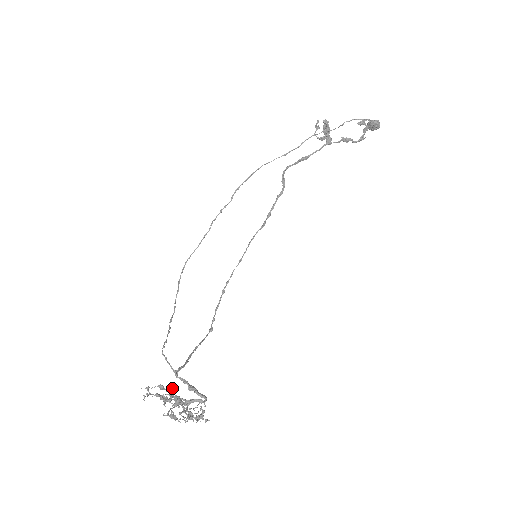
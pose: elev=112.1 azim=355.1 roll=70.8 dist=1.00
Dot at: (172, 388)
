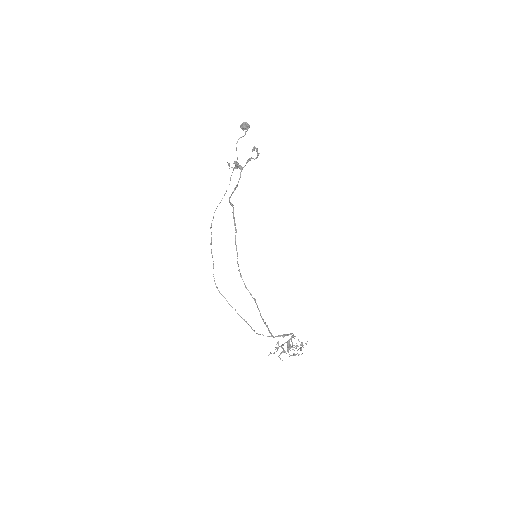
Dot at: occluded
